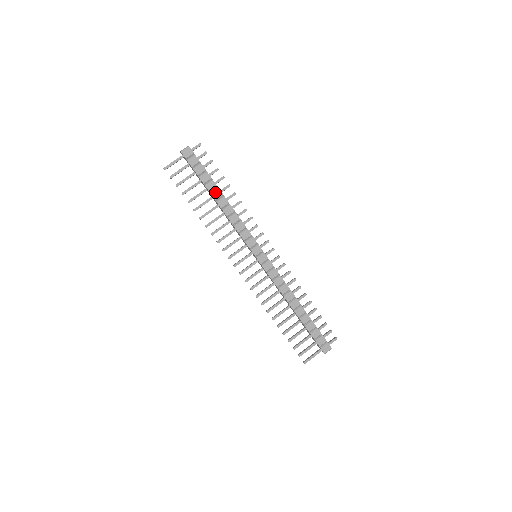
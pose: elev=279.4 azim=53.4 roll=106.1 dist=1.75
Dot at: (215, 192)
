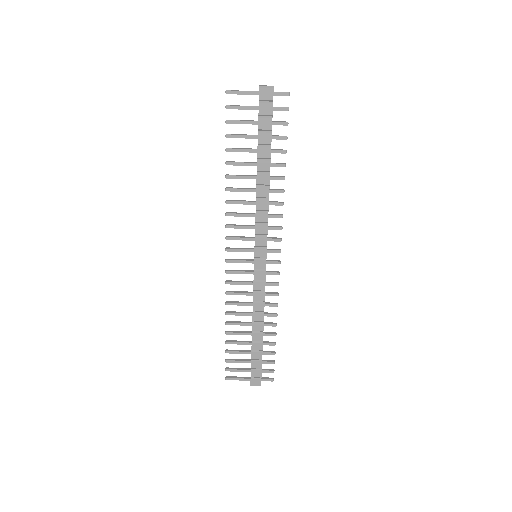
Dot at: (263, 162)
